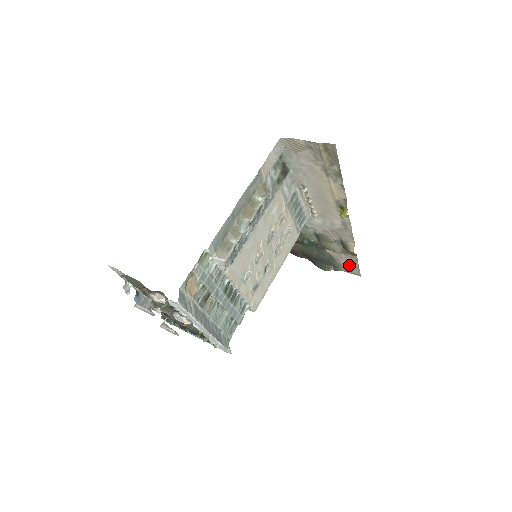
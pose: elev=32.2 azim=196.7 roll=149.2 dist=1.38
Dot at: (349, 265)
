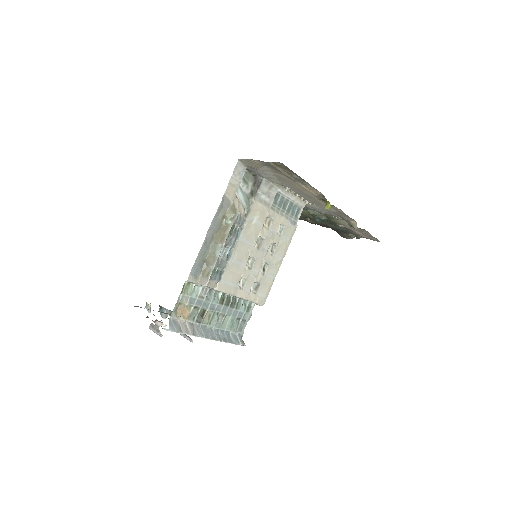
Dot at: (365, 235)
